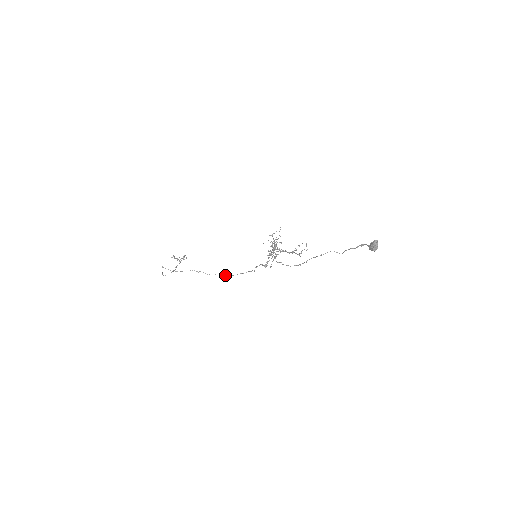
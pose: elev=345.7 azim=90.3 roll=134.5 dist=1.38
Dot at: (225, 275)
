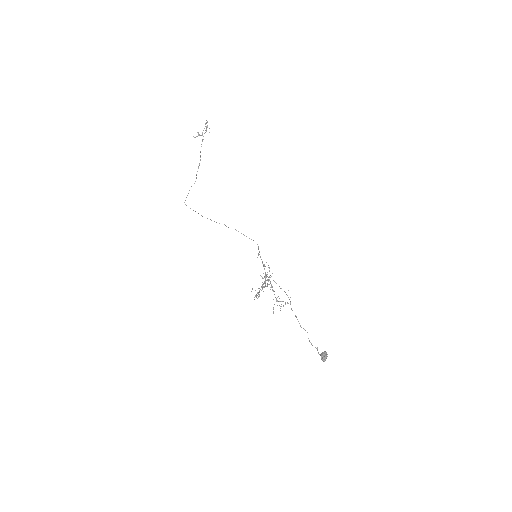
Dot at: occluded
